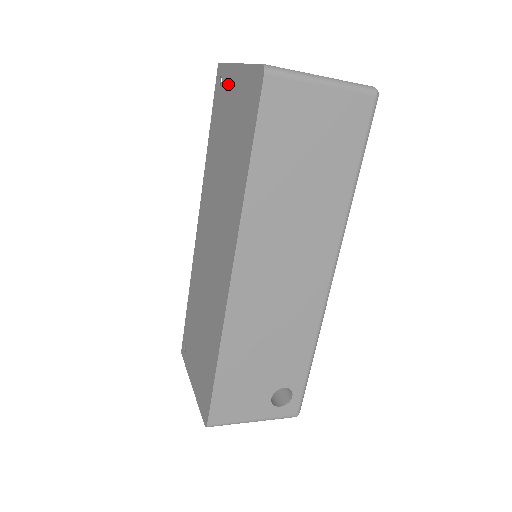
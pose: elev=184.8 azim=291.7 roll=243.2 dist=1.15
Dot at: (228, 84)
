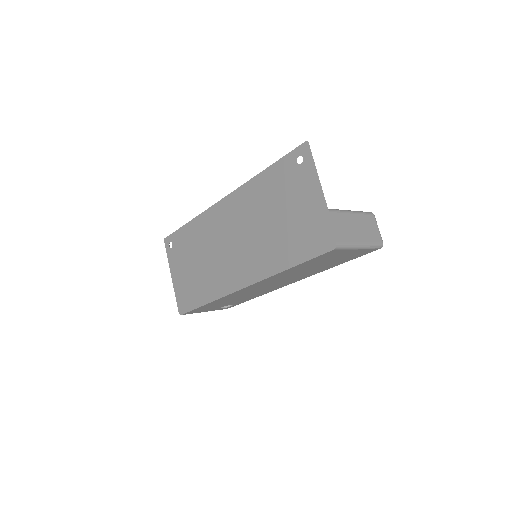
Dot at: (306, 183)
